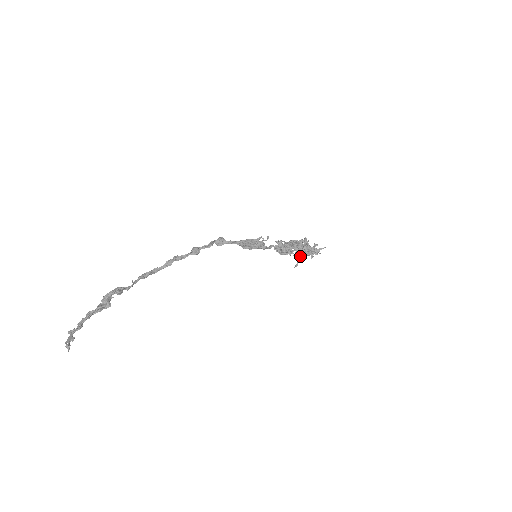
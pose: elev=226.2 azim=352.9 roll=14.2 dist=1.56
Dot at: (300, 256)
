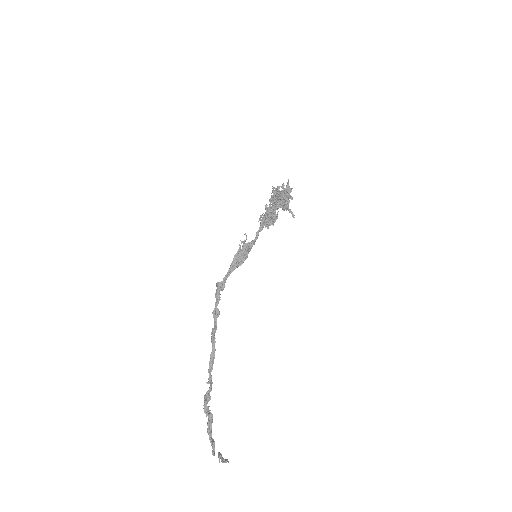
Dot at: (285, 207)
